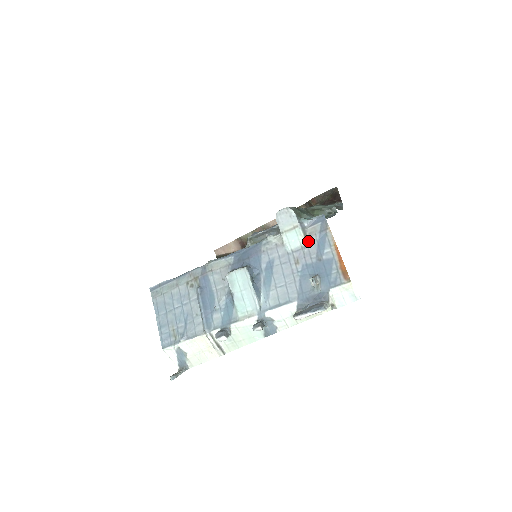
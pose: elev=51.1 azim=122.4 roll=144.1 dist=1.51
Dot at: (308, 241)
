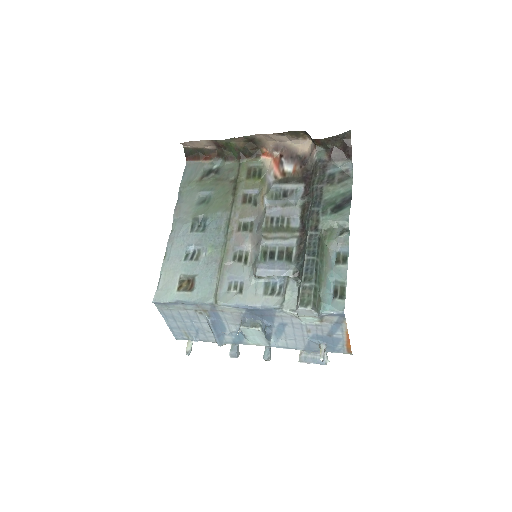
Dot at: (323, 324)
